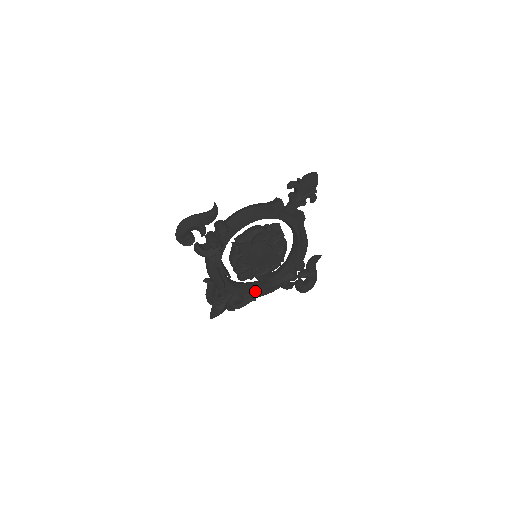
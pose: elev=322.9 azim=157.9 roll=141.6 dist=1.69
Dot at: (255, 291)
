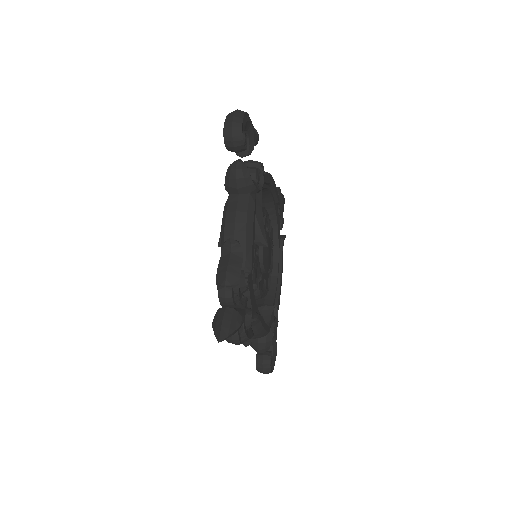
Dot at: occluded
